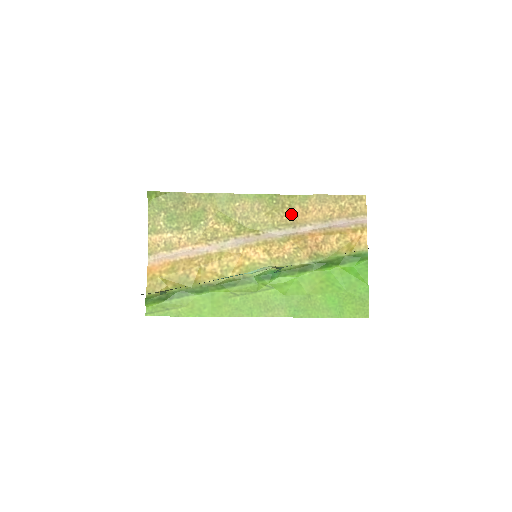
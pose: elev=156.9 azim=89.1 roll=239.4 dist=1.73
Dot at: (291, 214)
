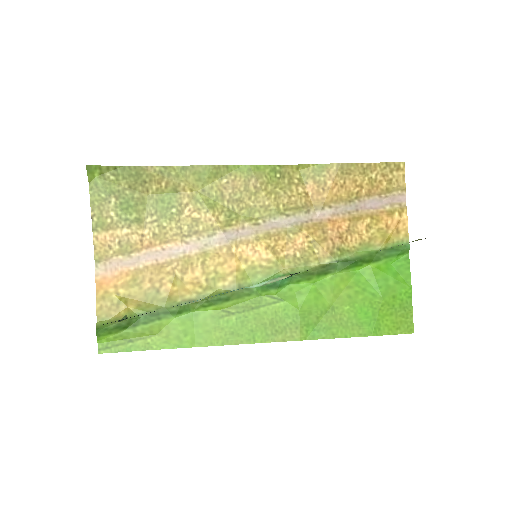
Dot at: (302, 193)
